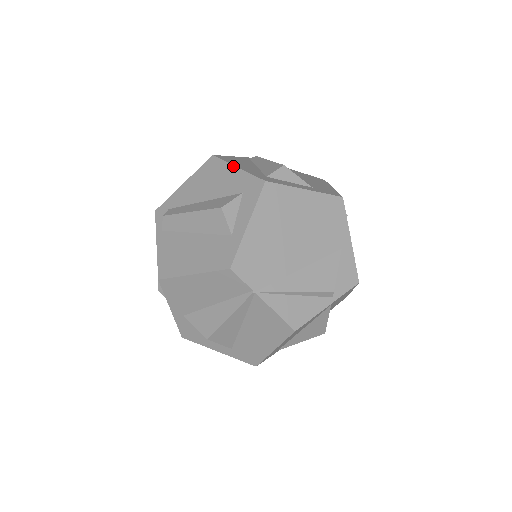
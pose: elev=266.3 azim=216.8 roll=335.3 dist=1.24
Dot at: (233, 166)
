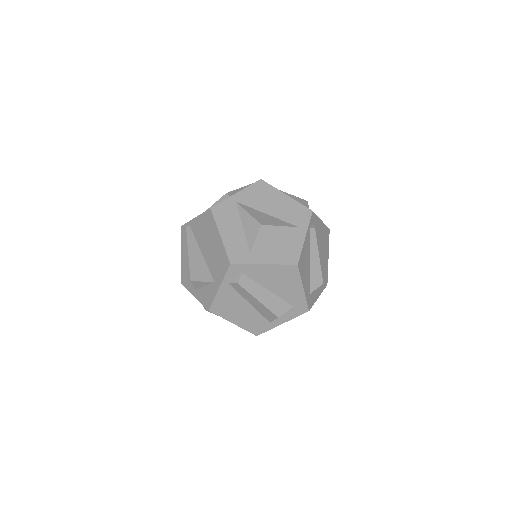
Dot at: (302, 286)
